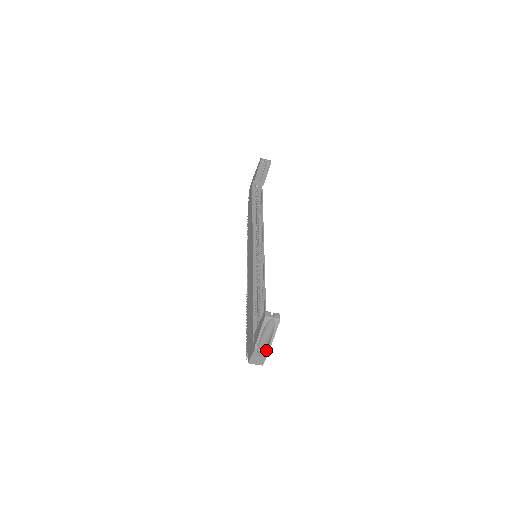
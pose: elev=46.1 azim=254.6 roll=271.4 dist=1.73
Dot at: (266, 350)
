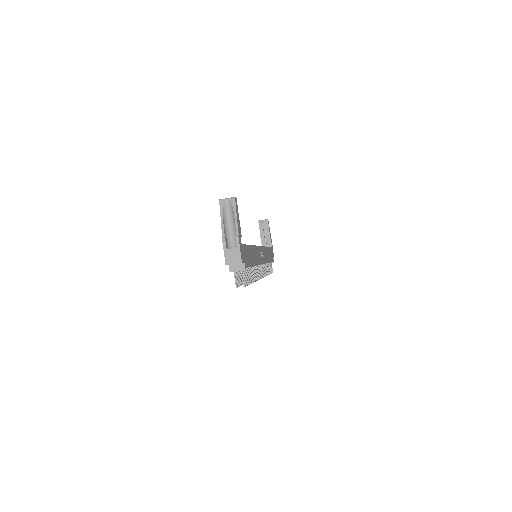
Dot at: (235, 237)
